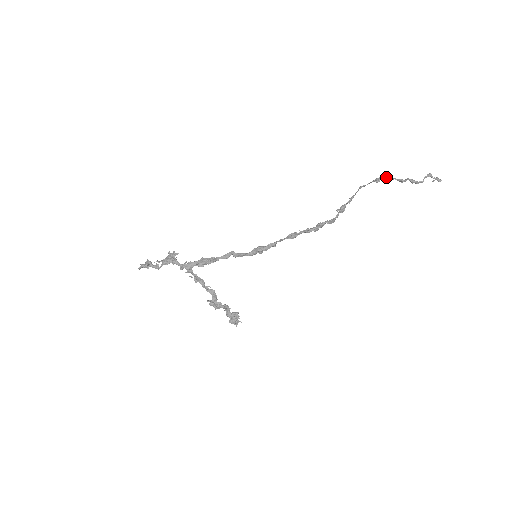
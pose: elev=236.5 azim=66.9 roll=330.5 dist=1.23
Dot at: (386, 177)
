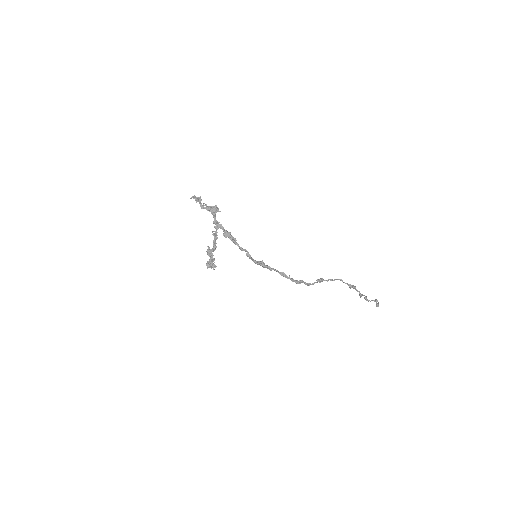
Dot at: (356, 289)
